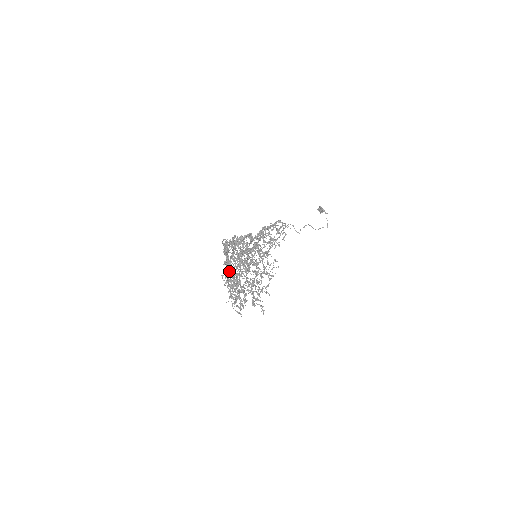
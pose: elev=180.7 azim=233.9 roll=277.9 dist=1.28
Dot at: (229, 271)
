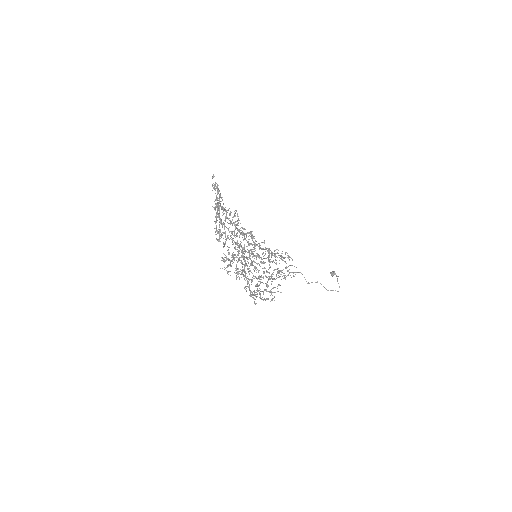
Dot at: occluded
